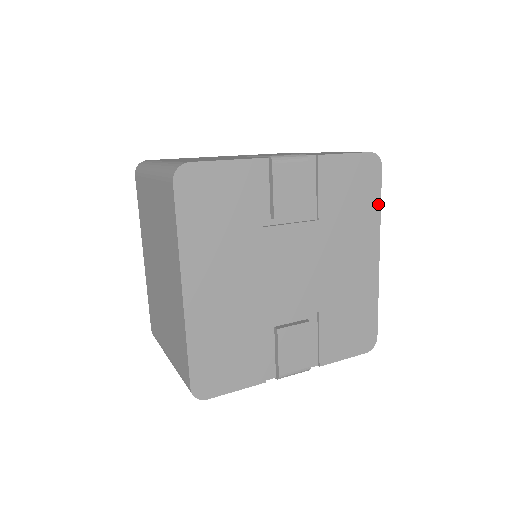
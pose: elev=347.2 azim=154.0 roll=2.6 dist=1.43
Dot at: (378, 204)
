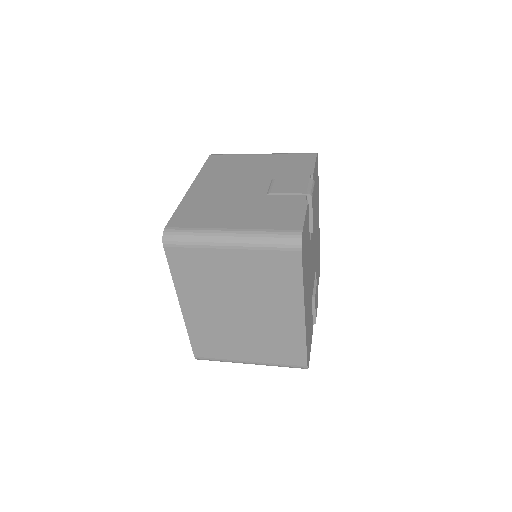
Dot at: (318, 184)
